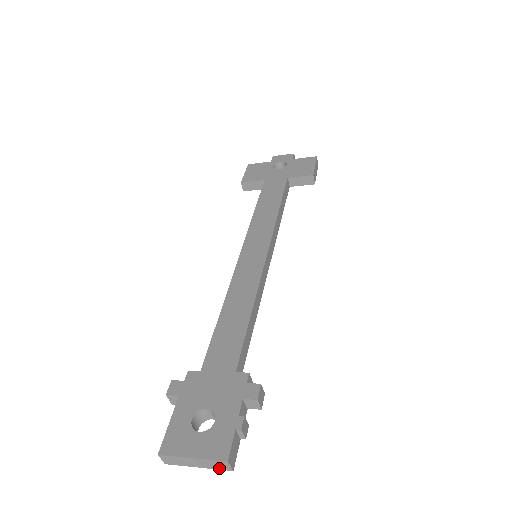
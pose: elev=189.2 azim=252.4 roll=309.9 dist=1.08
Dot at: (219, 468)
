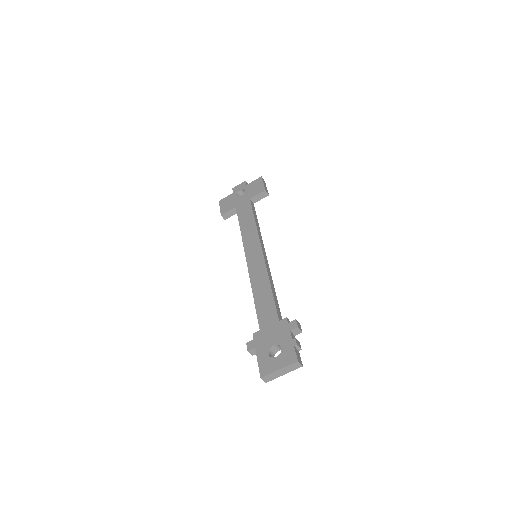
Dot at: (295, 369)
